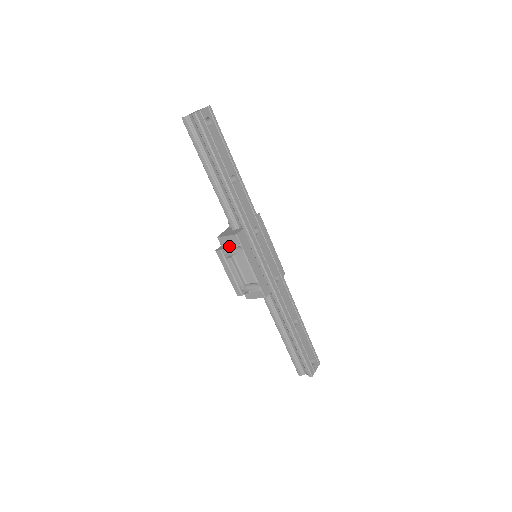
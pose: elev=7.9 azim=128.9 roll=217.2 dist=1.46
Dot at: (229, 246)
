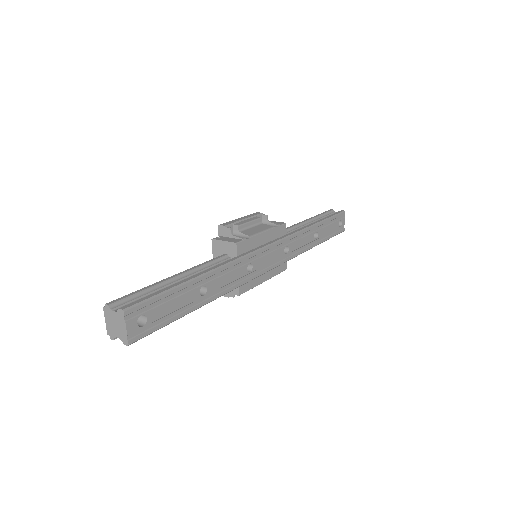
Dot at: occluded
